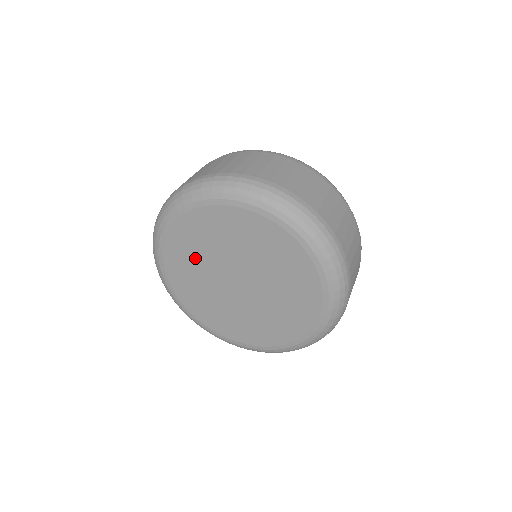
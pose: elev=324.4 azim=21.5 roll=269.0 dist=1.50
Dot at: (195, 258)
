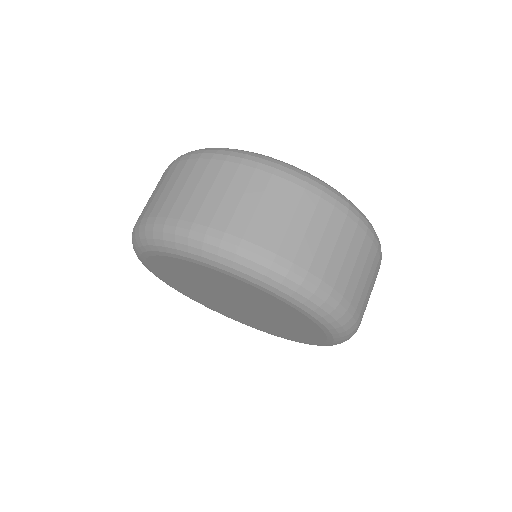
Dot at: (218, 283)
